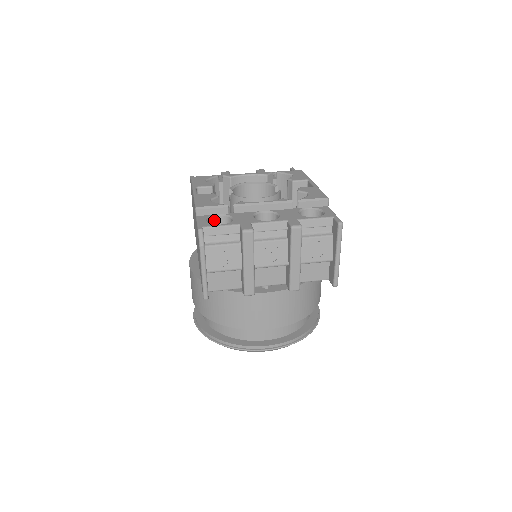
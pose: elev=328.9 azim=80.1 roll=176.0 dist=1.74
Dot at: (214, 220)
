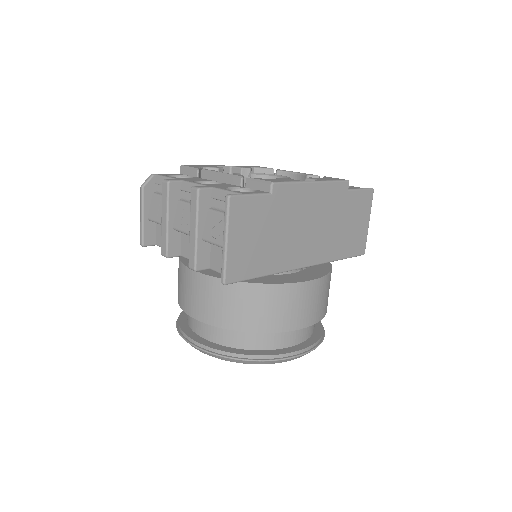
Dot at: occluded
